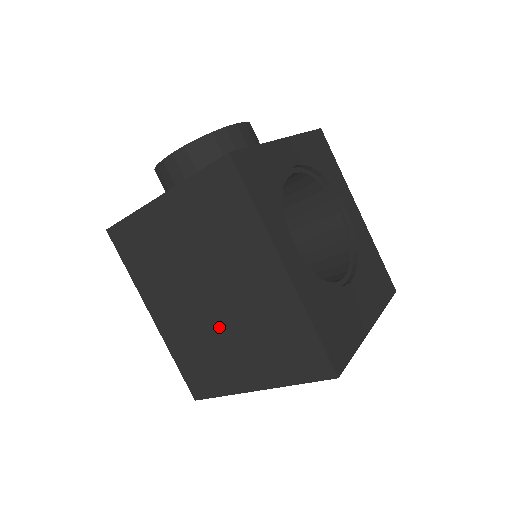
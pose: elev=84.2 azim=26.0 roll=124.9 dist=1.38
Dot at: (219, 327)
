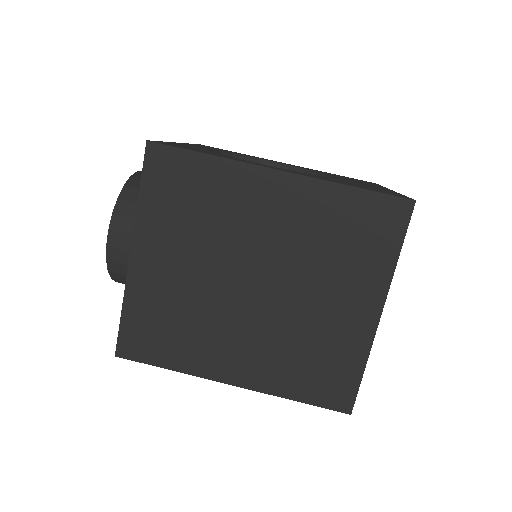
Dot at: (291, 302)
